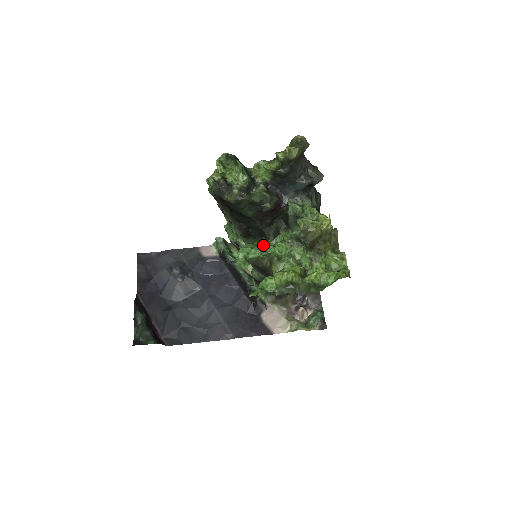
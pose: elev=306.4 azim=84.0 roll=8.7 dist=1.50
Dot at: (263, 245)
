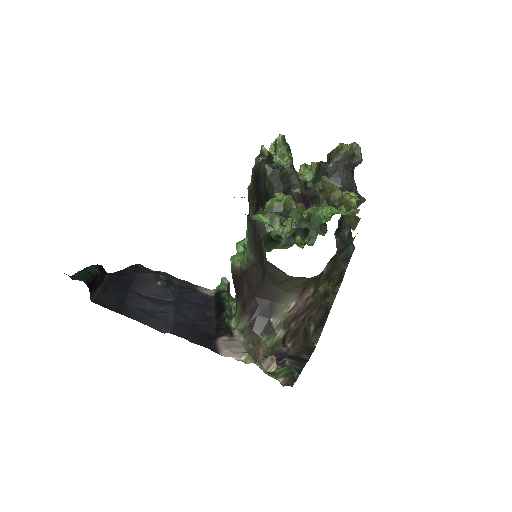
Dot at: occluded
